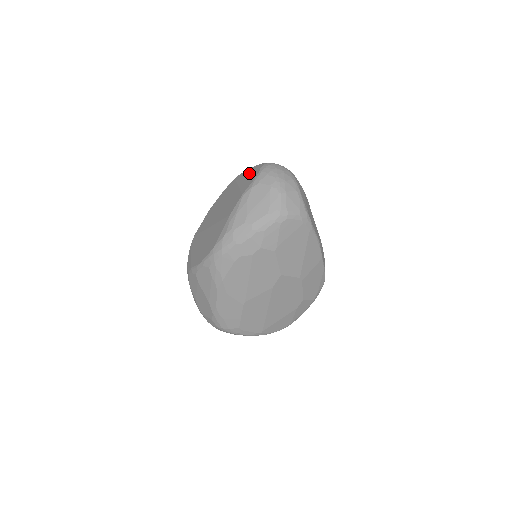
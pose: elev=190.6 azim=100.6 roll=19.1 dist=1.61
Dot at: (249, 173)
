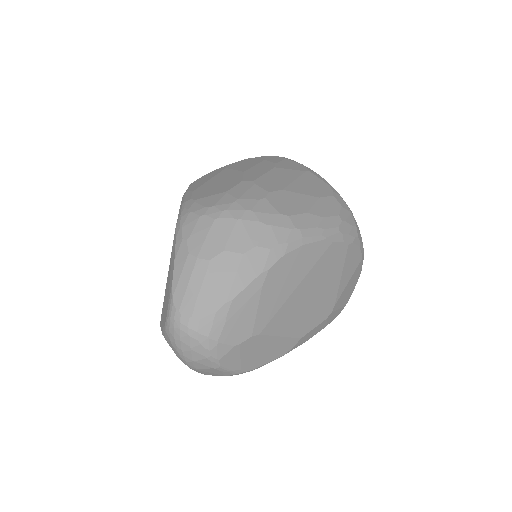
Dot at: (168, 287)
